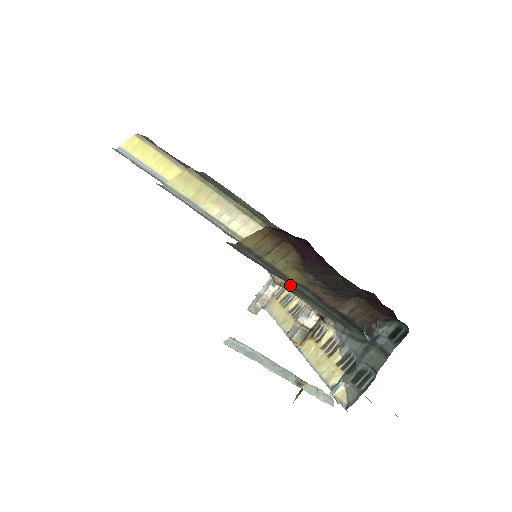
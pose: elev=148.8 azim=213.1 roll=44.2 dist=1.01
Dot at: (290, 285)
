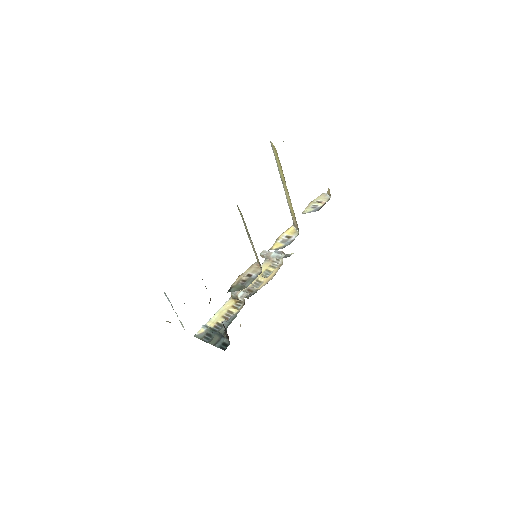
Dot at: occluded
